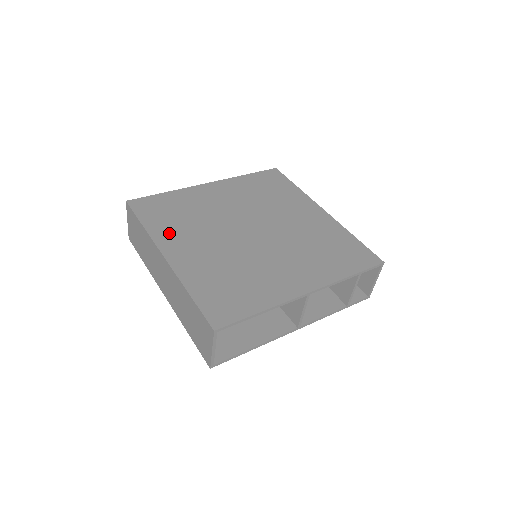
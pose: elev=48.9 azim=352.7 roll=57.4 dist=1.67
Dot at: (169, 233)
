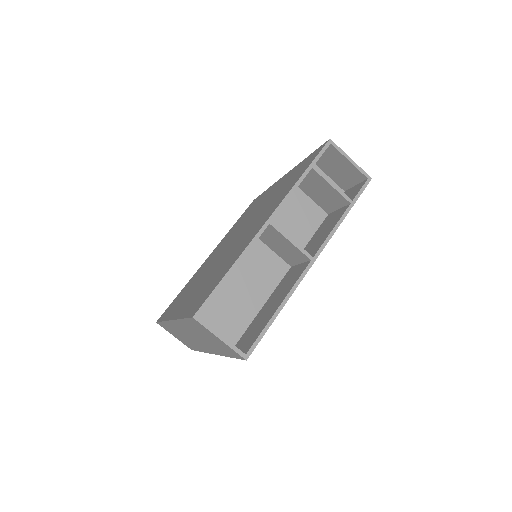
Dot at: (177, 306)
